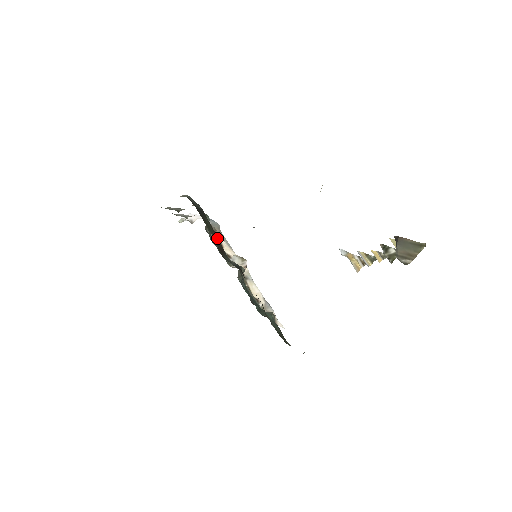
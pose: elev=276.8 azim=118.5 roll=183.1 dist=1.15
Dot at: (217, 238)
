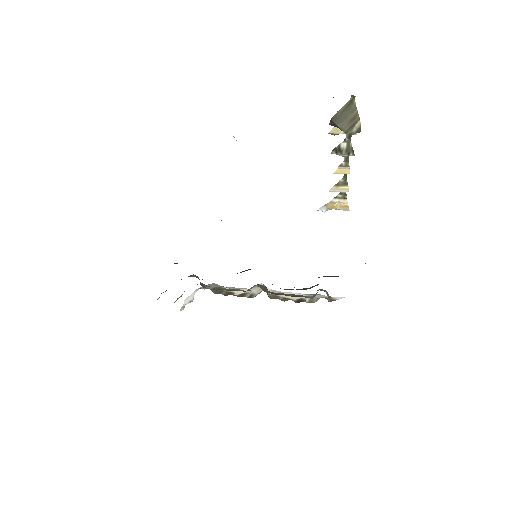
Dot at: occluded
